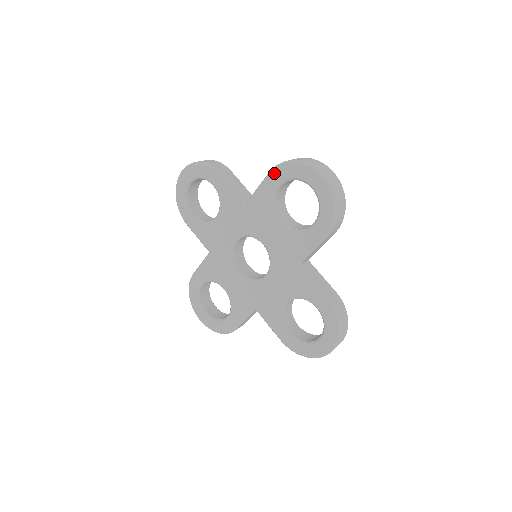
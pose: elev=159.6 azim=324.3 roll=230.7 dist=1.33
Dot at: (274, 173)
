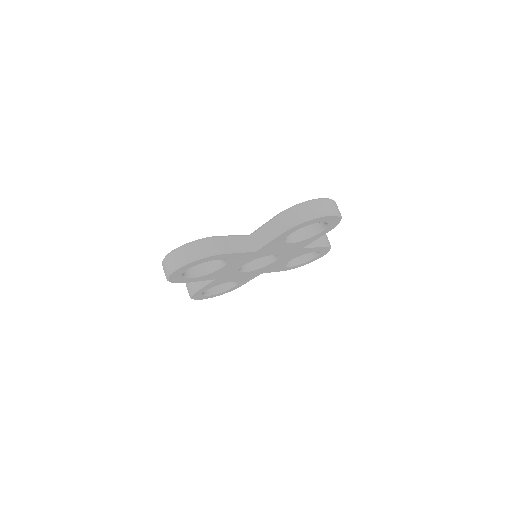
Dot at: (288, 231)
